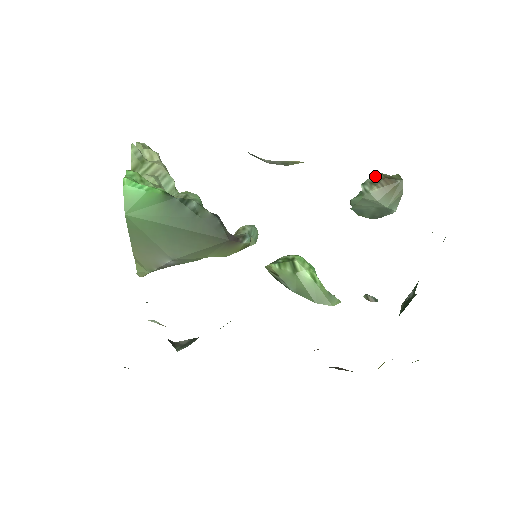
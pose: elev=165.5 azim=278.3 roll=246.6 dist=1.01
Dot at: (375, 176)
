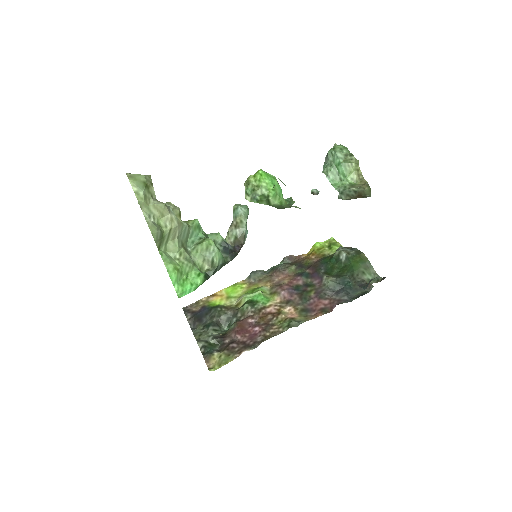
Dot at: (352, 192)
